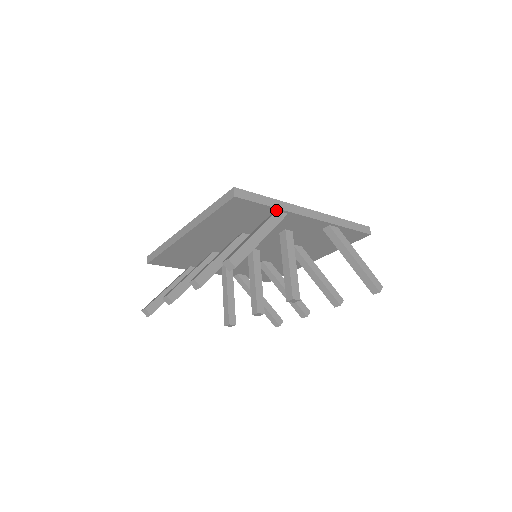
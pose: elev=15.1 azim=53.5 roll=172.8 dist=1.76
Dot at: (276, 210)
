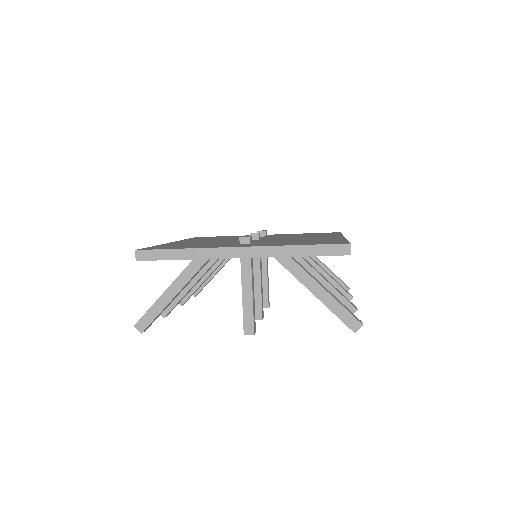
Dot at: (193, 259)
